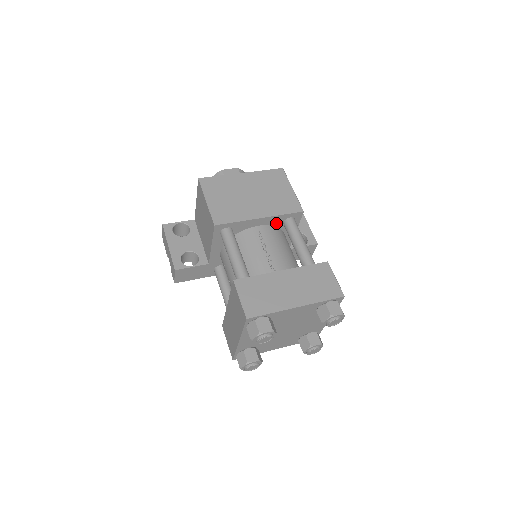
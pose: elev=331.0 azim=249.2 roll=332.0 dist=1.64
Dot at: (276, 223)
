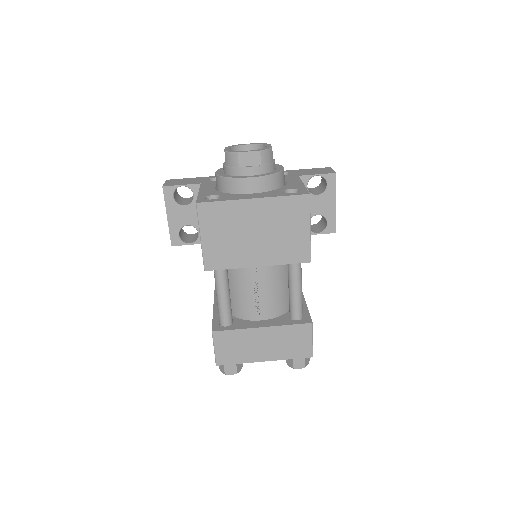
Dot at: occluded
